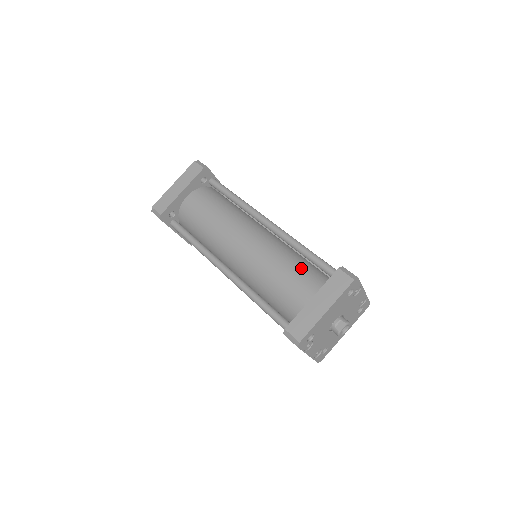
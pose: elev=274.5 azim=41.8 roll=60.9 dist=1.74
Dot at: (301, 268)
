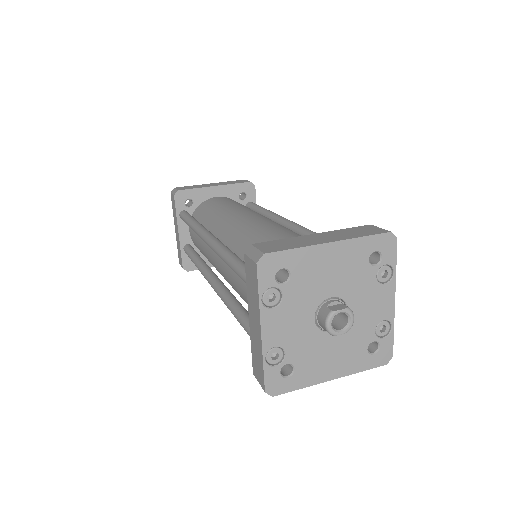
Dot at: occluded
